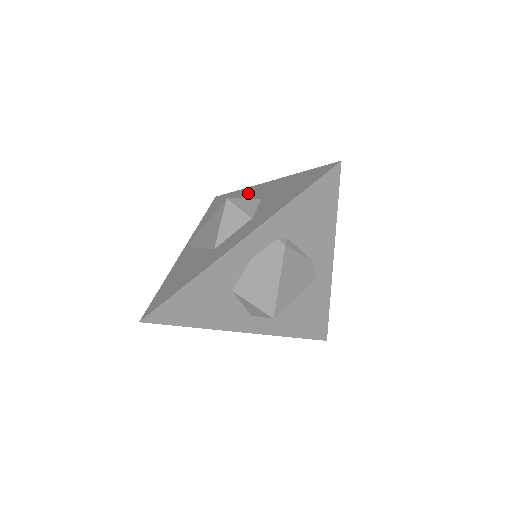
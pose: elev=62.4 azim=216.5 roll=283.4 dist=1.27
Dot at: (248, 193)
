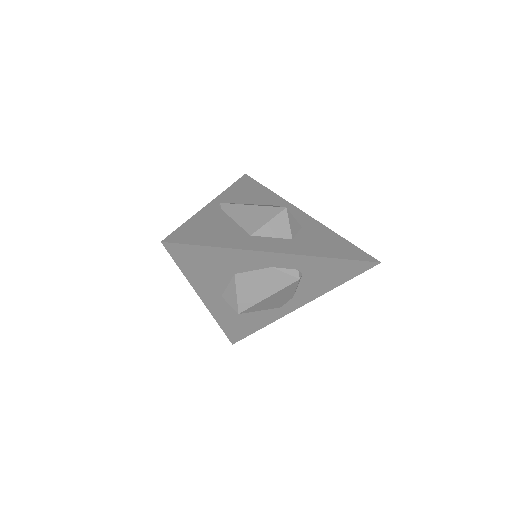
Dot at: (286, 206)
